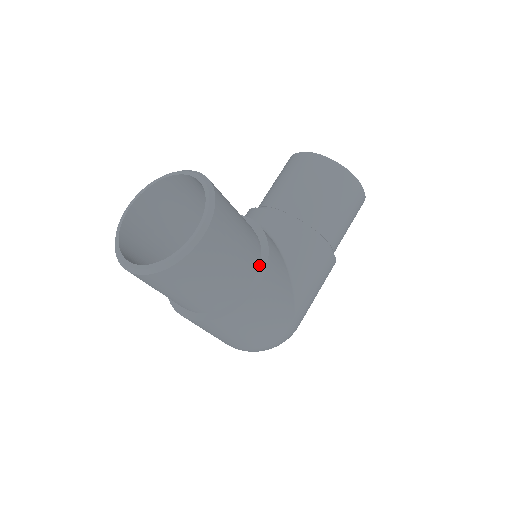
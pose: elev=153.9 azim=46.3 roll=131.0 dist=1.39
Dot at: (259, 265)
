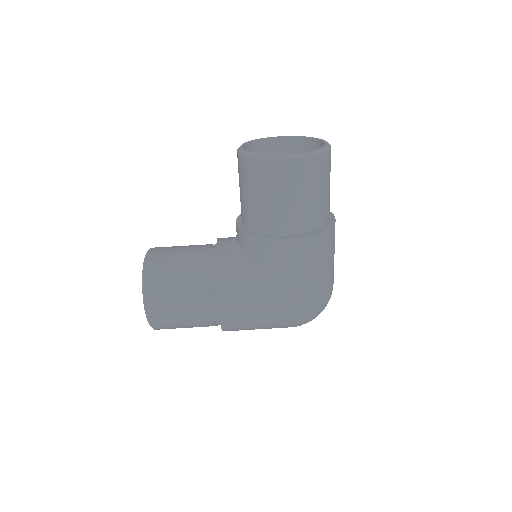
Dot at: occluded
